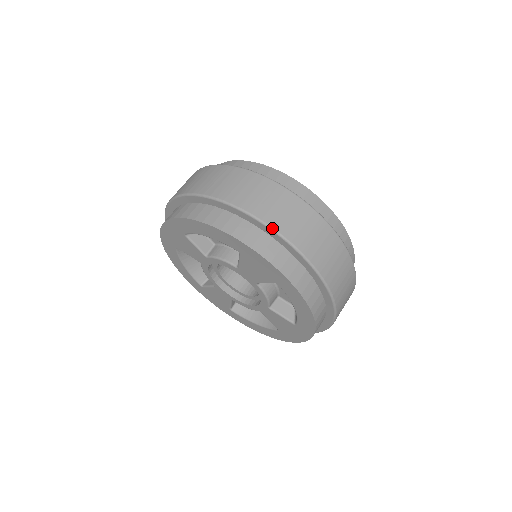
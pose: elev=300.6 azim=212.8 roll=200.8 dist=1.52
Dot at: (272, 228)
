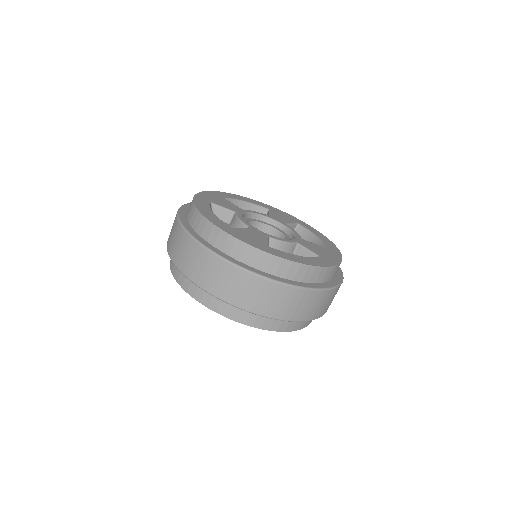
Dot at: (205, 291)
